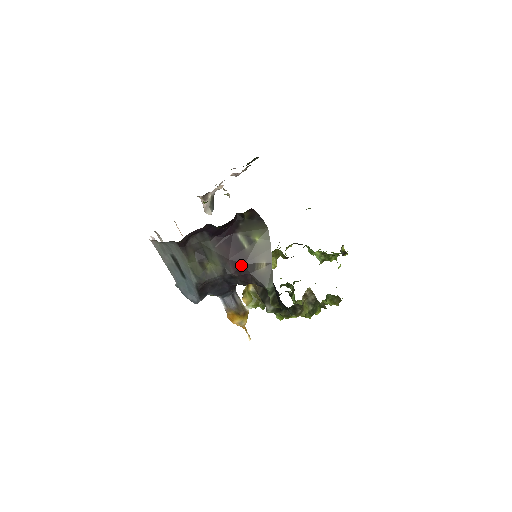
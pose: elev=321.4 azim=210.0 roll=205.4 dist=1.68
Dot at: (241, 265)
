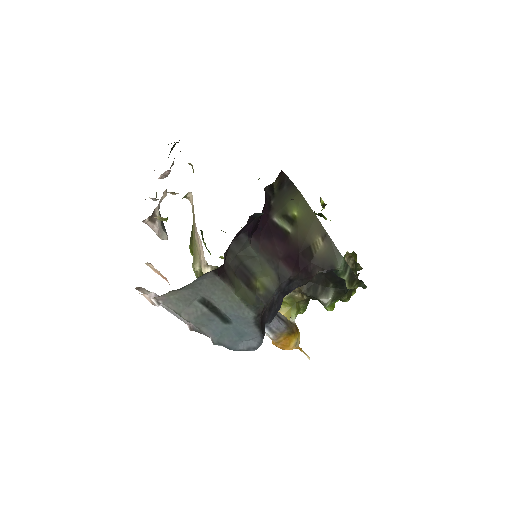
Dot at: (296, 258)
